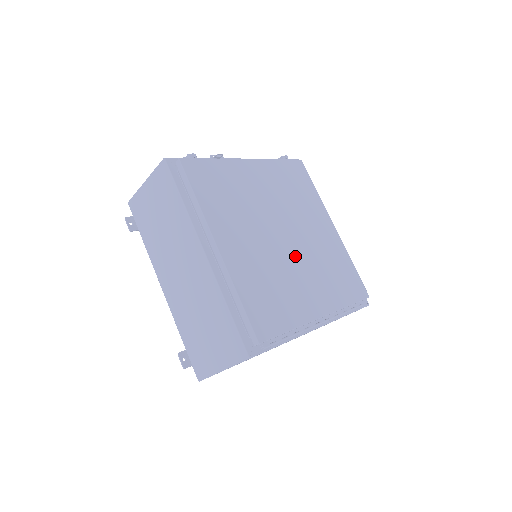
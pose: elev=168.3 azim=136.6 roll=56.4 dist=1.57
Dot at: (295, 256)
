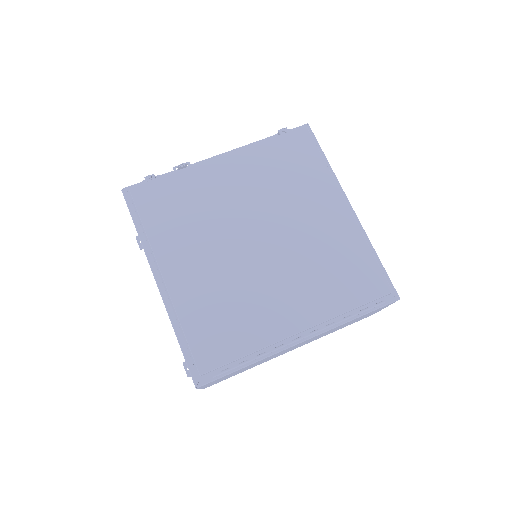
Dot at: (270, 262)
